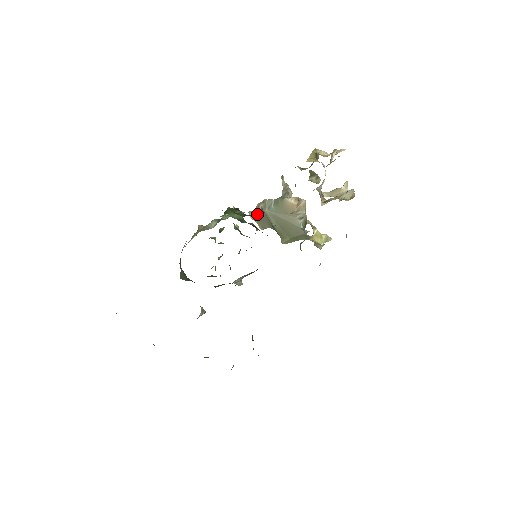
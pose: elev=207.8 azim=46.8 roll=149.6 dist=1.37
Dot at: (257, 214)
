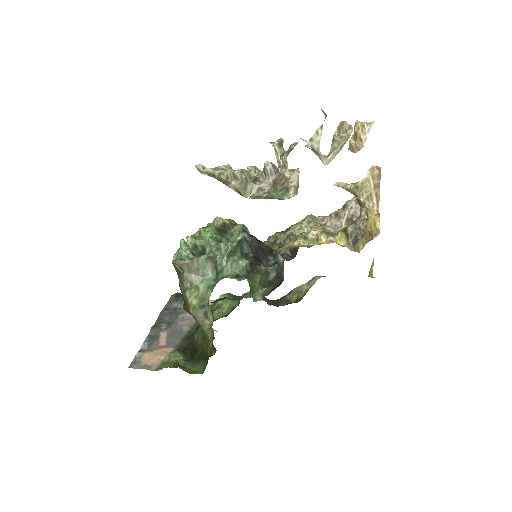
Dot at: occluded
